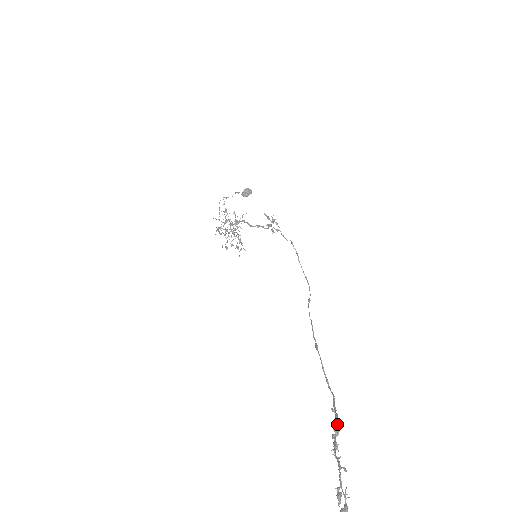
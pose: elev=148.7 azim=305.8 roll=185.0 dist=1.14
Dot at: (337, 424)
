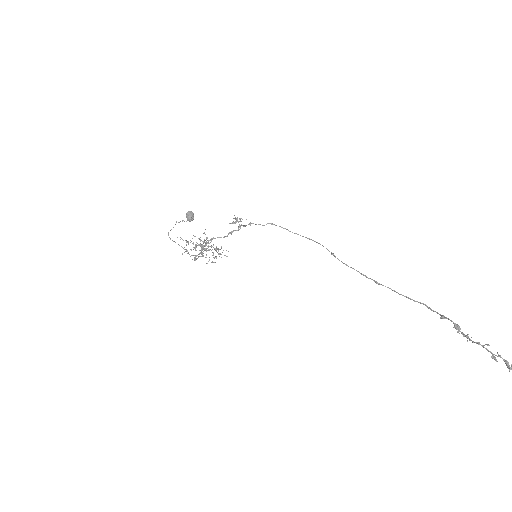
Dot at: (455, 324)
